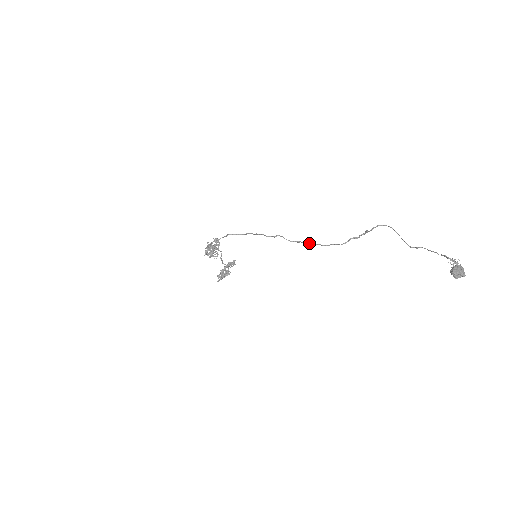
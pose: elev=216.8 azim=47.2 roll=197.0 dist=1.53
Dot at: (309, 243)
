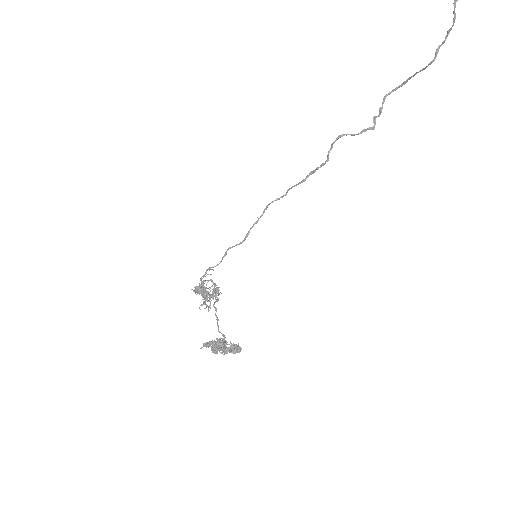
Dot at: (315, 170)
